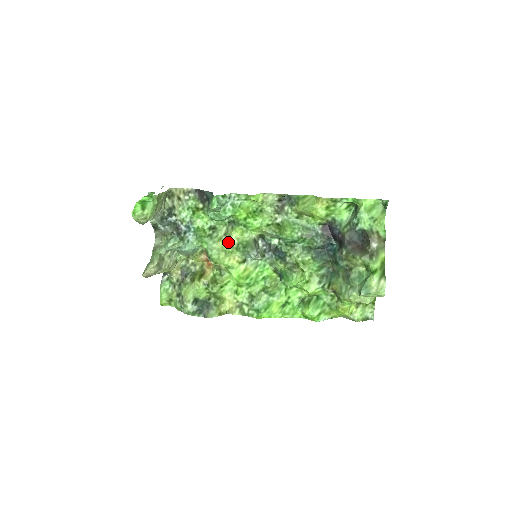
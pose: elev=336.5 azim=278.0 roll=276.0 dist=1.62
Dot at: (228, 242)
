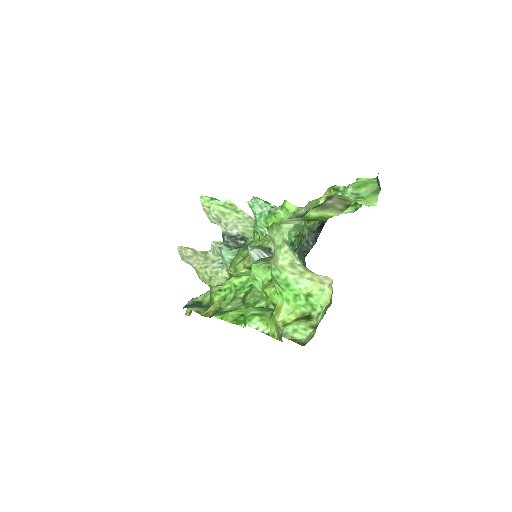
Dot at: occluded
